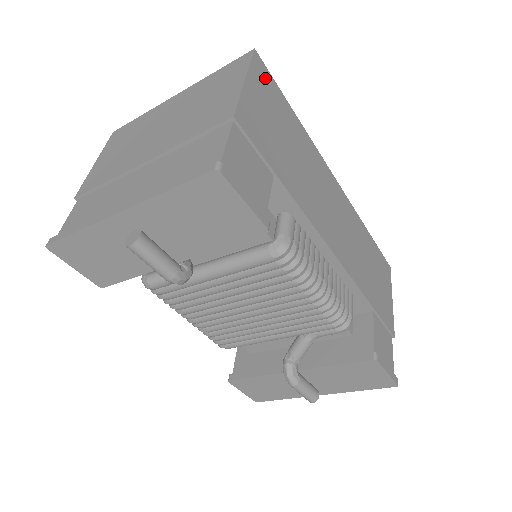
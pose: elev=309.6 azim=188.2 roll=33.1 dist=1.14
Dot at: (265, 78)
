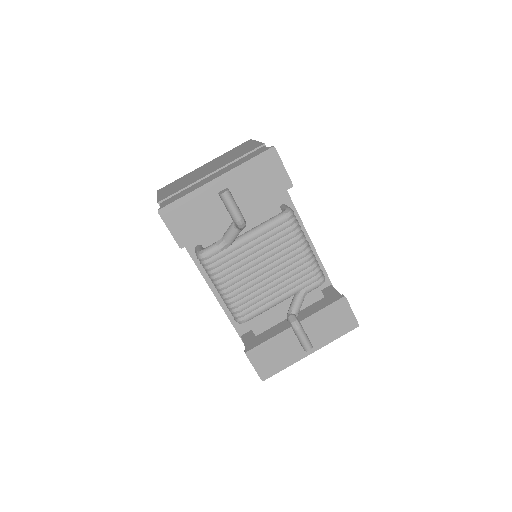
Dot at: occluded
